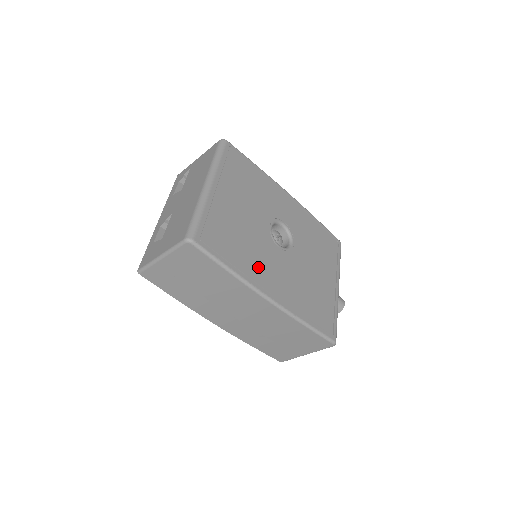
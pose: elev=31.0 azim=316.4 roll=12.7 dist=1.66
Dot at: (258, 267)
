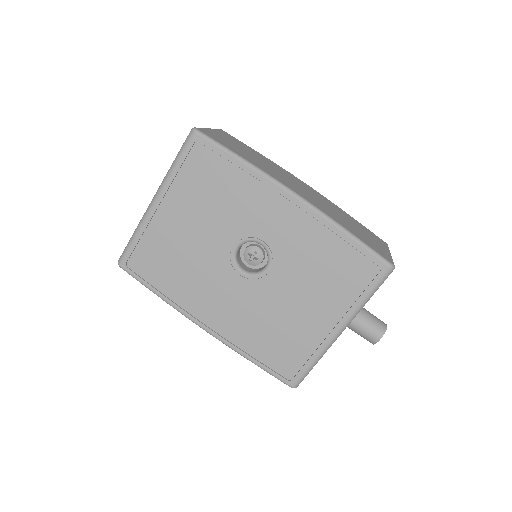
Dot at: (196, 295)
